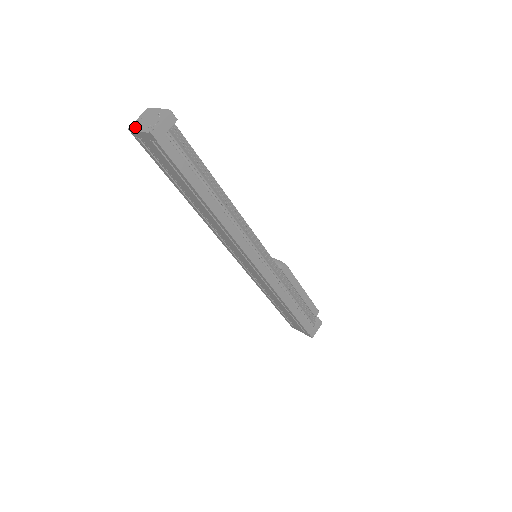
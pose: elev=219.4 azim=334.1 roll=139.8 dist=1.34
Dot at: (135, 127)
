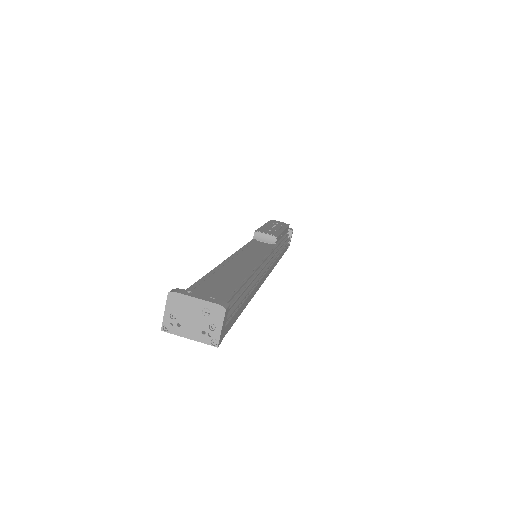
Dot at: (175, 330)
